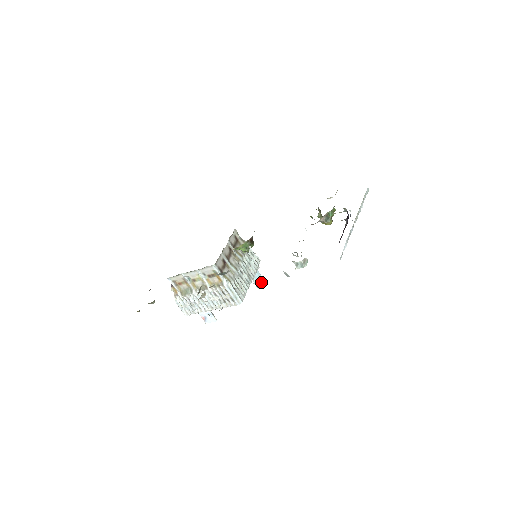
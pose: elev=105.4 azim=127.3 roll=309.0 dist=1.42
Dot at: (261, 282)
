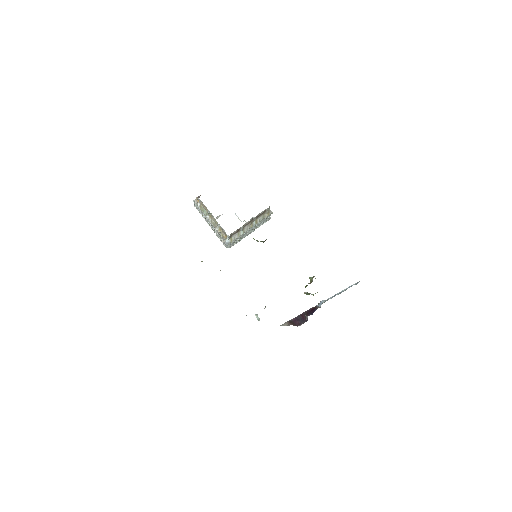
Dot at: occluded
